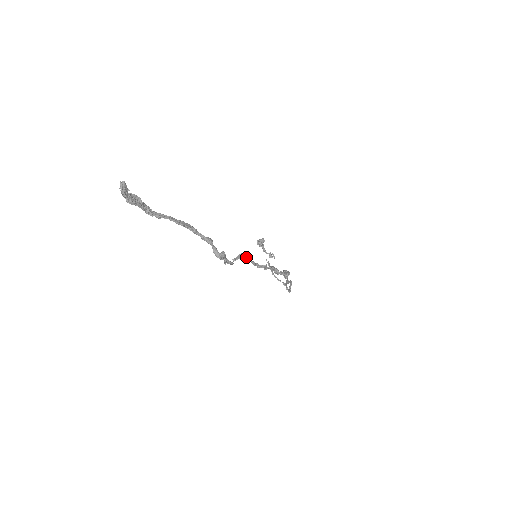
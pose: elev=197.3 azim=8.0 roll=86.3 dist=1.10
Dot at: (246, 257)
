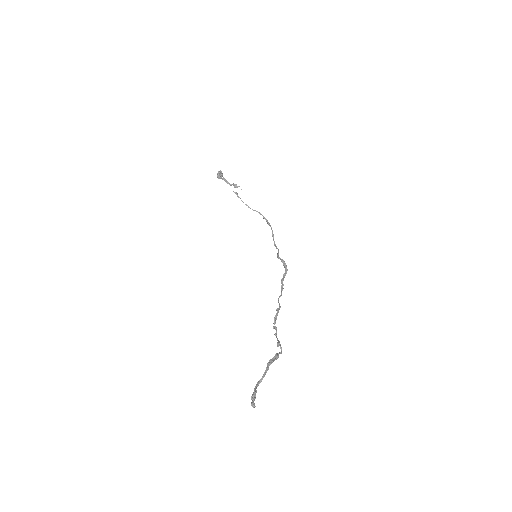
Dot at: occluded
